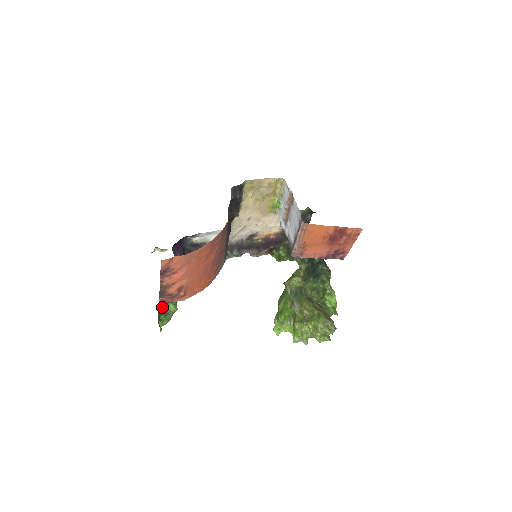
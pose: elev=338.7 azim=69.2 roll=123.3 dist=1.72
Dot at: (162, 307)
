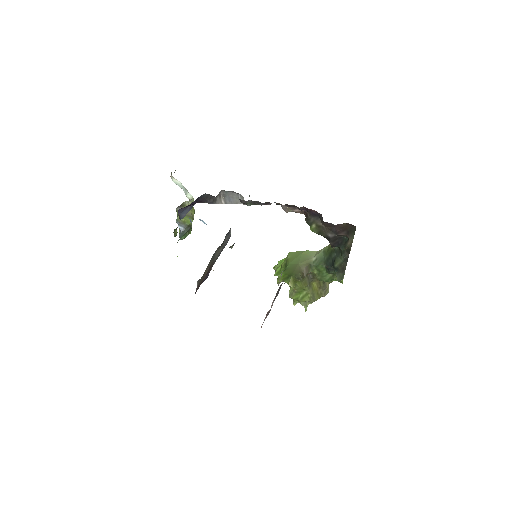
Dot at: occluded
